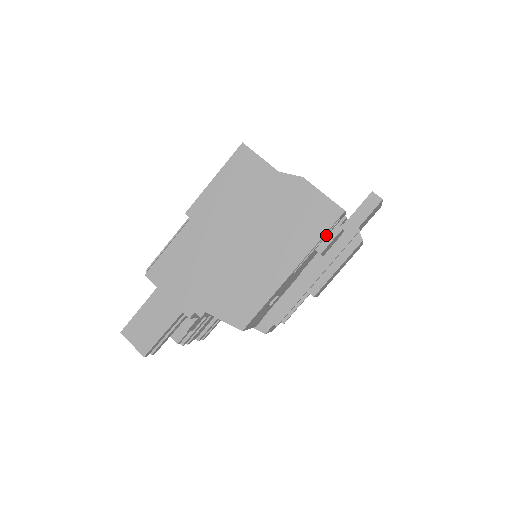
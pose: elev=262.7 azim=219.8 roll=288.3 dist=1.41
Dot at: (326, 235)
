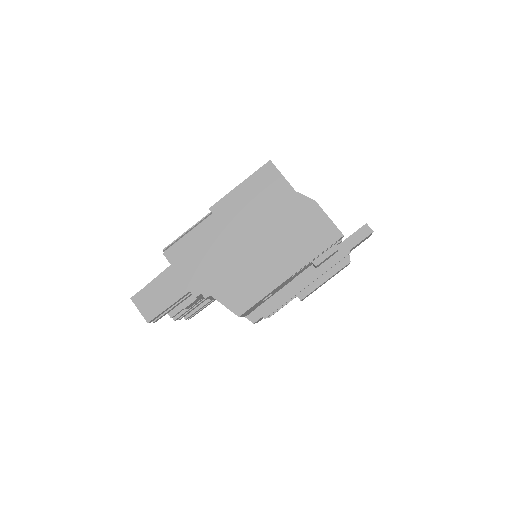
Dot at: (324, 252)
